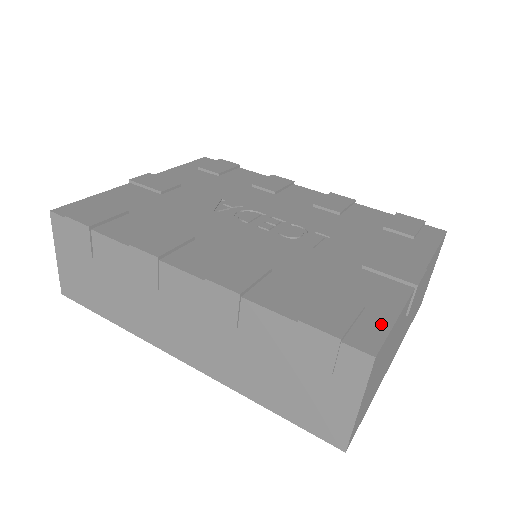
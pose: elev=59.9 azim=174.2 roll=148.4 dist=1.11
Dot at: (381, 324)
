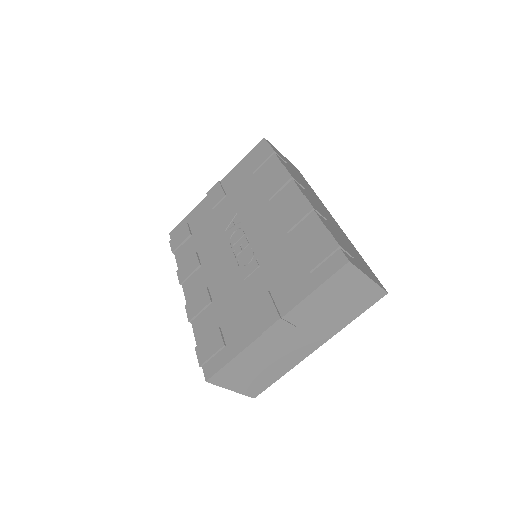
Dot at: (223, 360)
